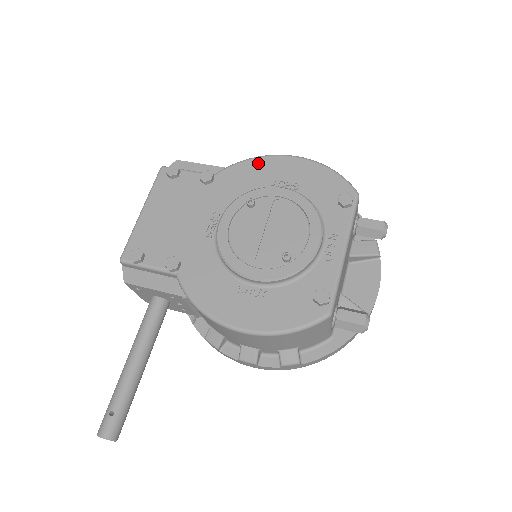
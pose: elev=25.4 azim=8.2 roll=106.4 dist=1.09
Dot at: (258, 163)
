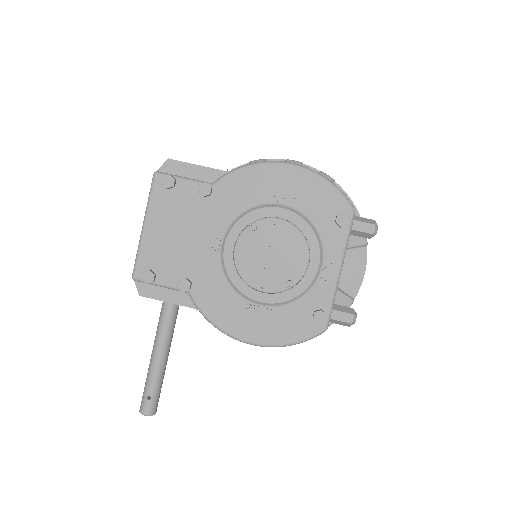
Dot at: (256, 172)
